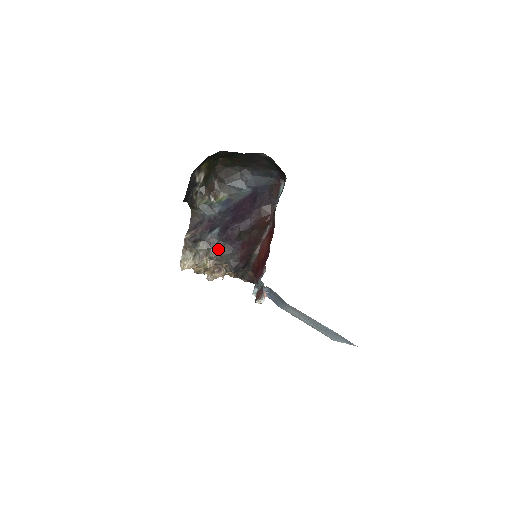
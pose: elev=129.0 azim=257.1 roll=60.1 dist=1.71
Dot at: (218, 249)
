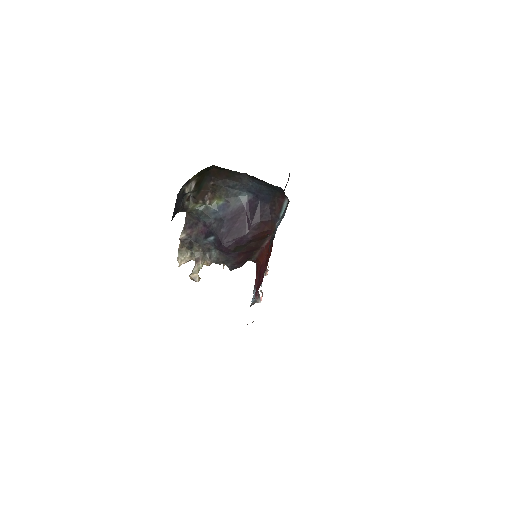
Dot at: (214, 256)
